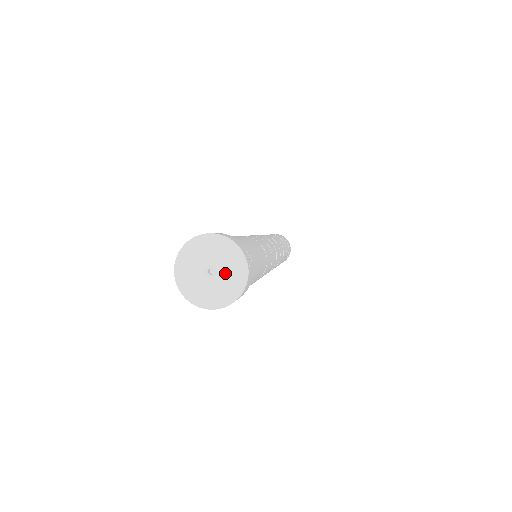
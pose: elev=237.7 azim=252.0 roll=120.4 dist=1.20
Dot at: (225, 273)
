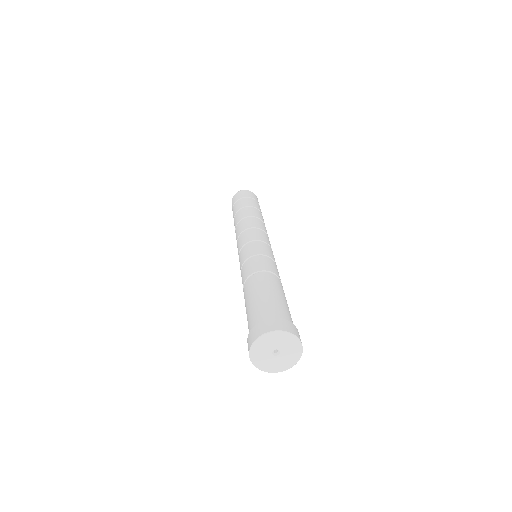
Dot at: (285, 357)
